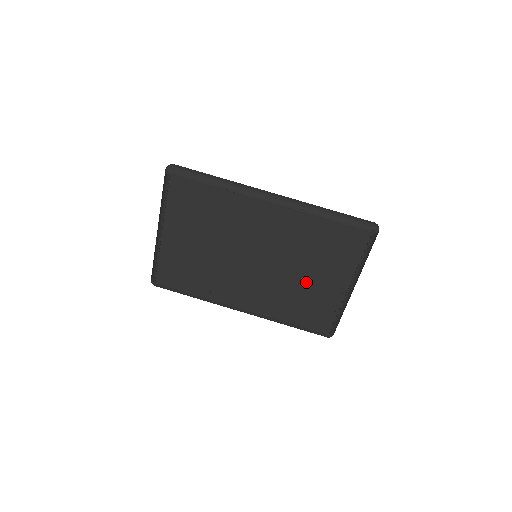
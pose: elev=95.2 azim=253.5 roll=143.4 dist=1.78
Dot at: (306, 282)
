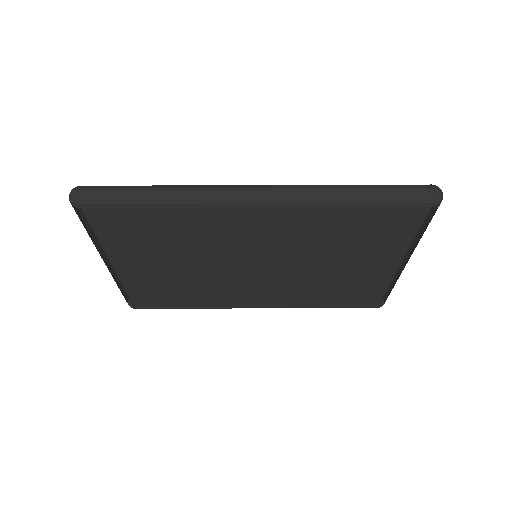
Dot at: (337, 271)
